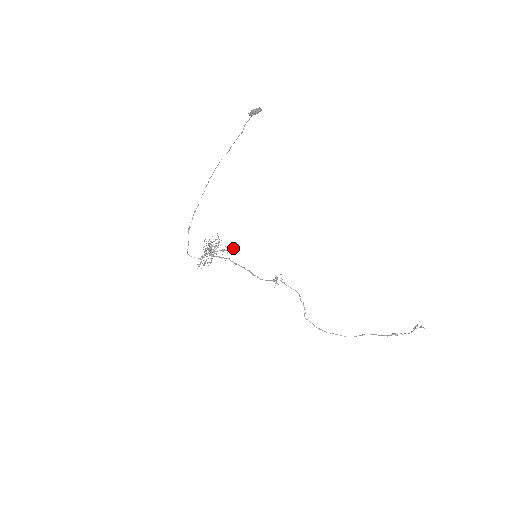
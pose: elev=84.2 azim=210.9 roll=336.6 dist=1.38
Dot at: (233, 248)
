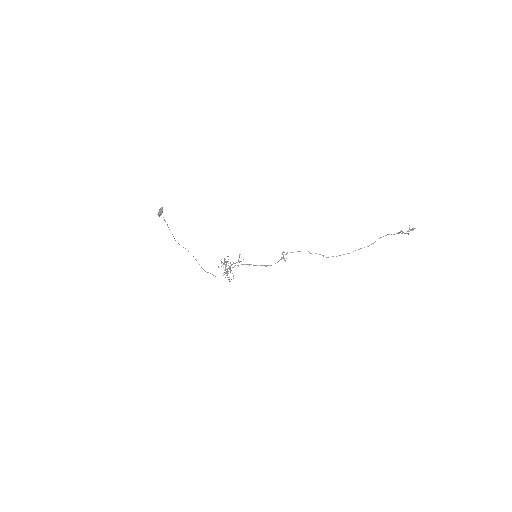
Dot at: (238, 260)
